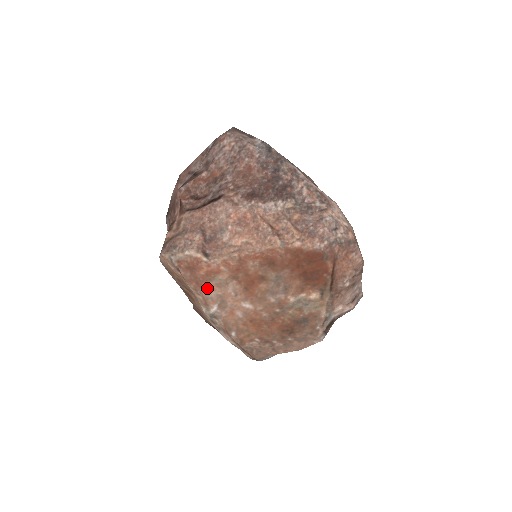
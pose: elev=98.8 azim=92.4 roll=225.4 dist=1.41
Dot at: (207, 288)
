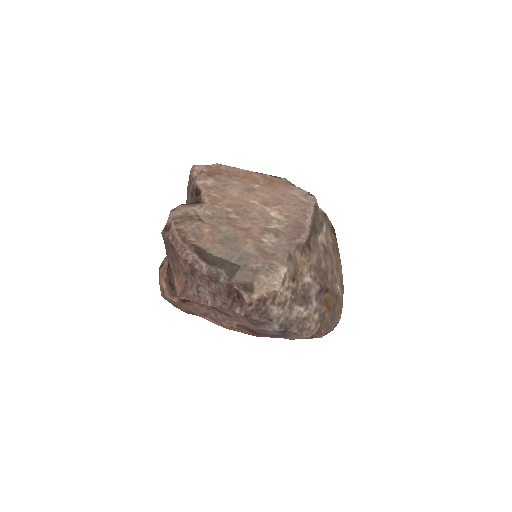
Dot at: occluded
